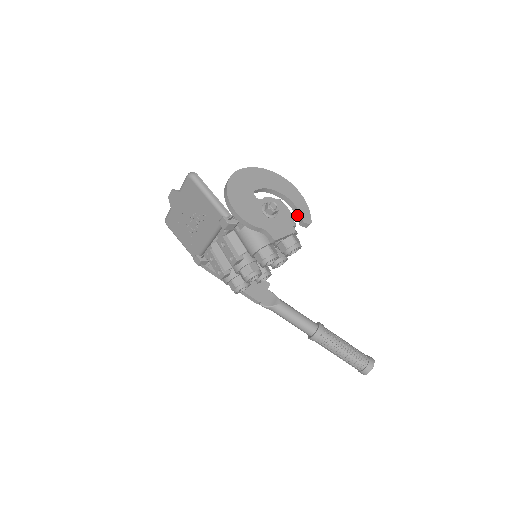
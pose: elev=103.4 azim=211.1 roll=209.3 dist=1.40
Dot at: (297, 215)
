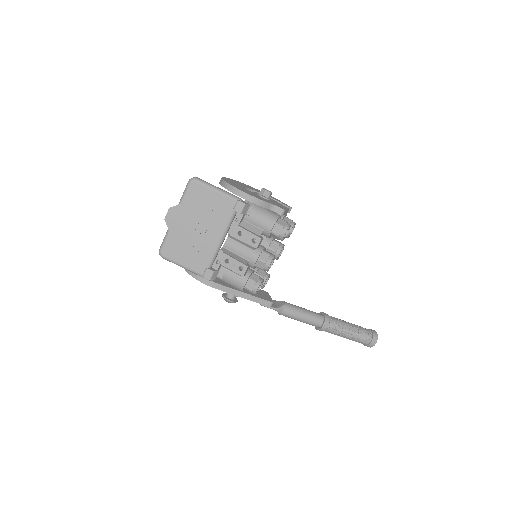
Dot at: occluded
